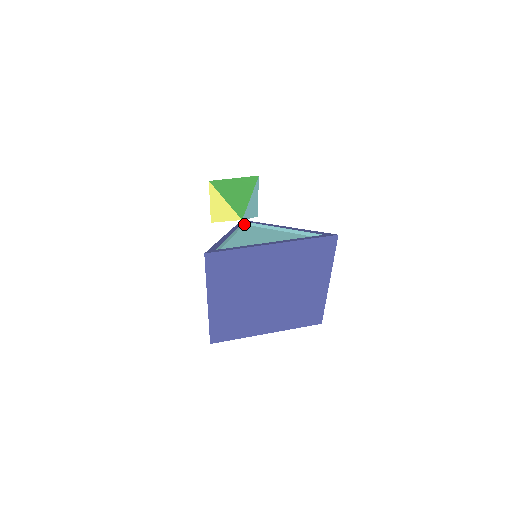
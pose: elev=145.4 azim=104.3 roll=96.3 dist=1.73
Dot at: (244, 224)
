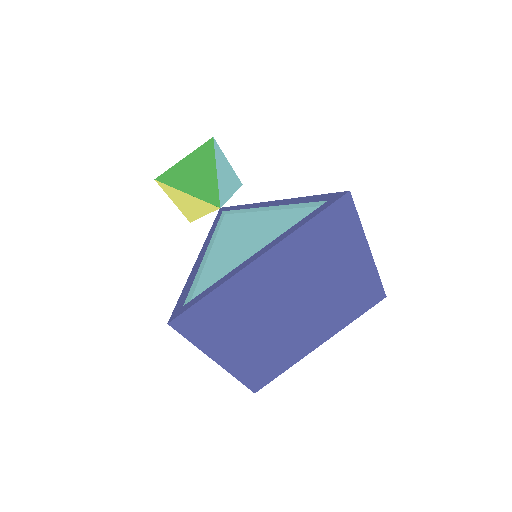
Dot at: (224, 214)
